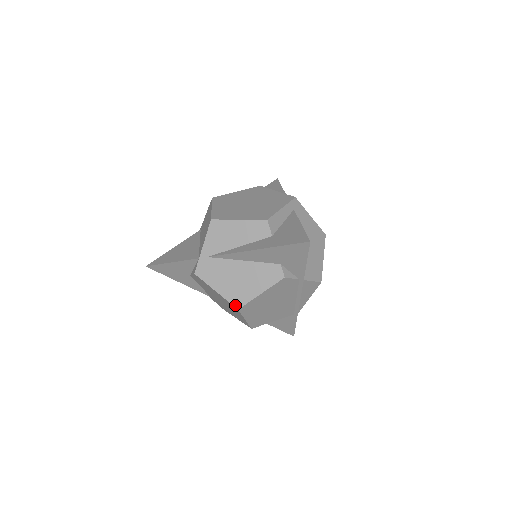
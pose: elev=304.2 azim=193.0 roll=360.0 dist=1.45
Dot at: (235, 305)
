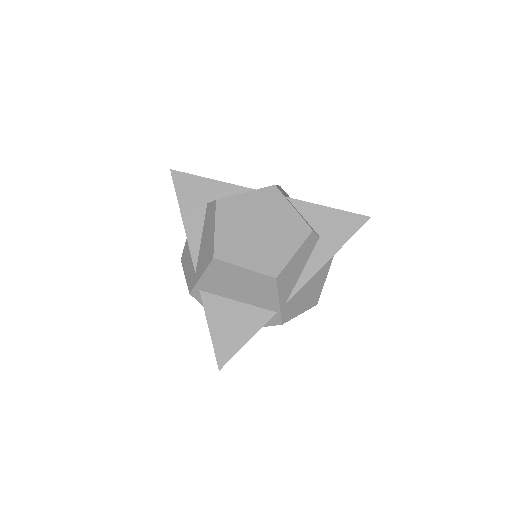
Dot at: (315, 305)
